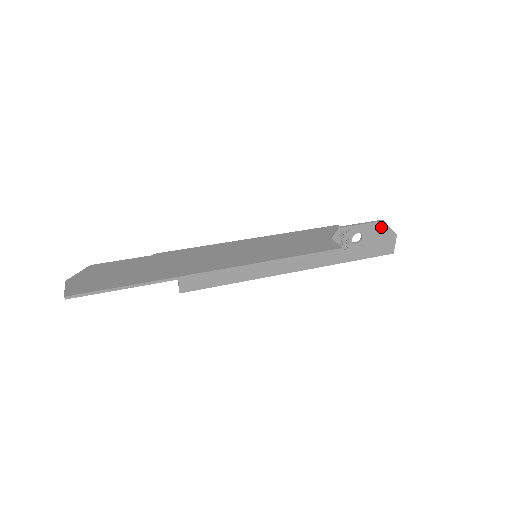
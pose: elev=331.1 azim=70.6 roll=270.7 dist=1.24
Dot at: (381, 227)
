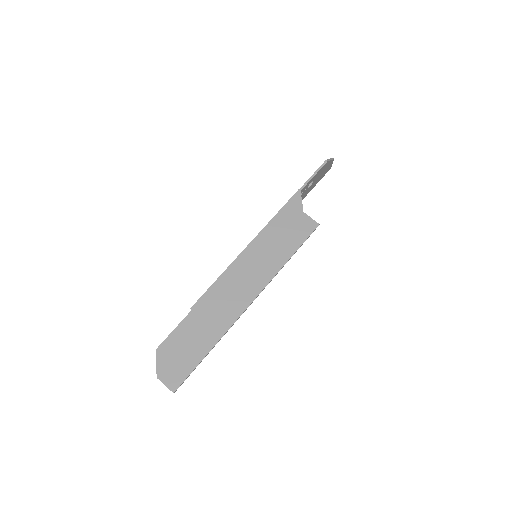
Dot at: (325, 165)
